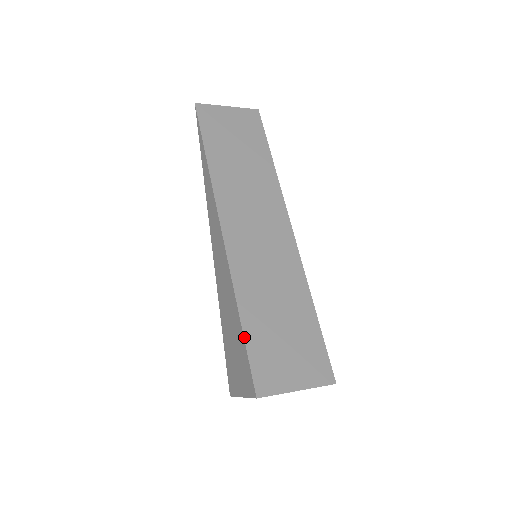
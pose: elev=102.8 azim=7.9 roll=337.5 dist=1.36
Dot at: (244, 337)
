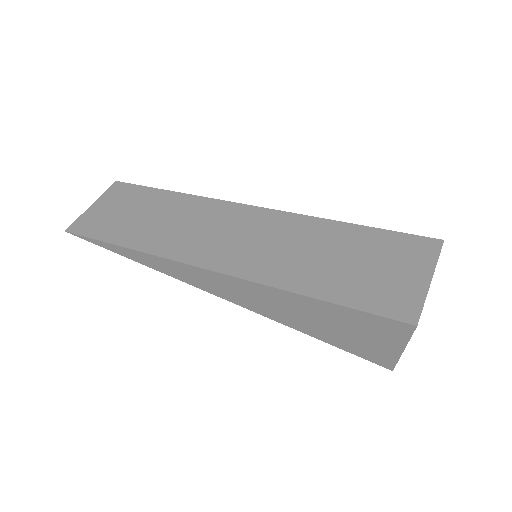
Dot at: (337, 304)
